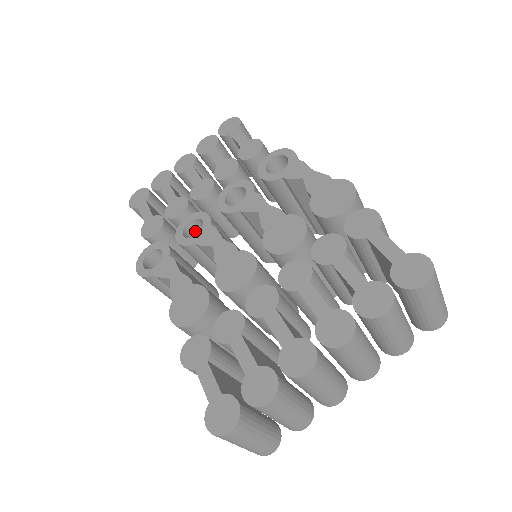
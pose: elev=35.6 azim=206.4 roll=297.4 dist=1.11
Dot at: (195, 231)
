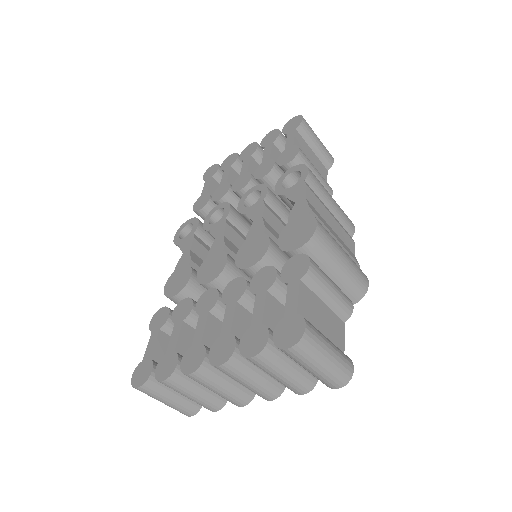
Dot at: occluded
